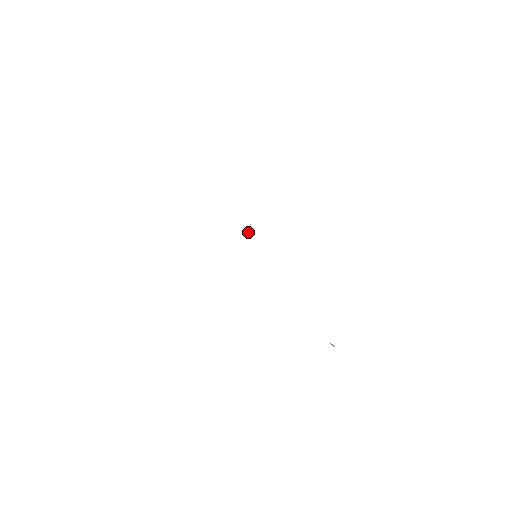
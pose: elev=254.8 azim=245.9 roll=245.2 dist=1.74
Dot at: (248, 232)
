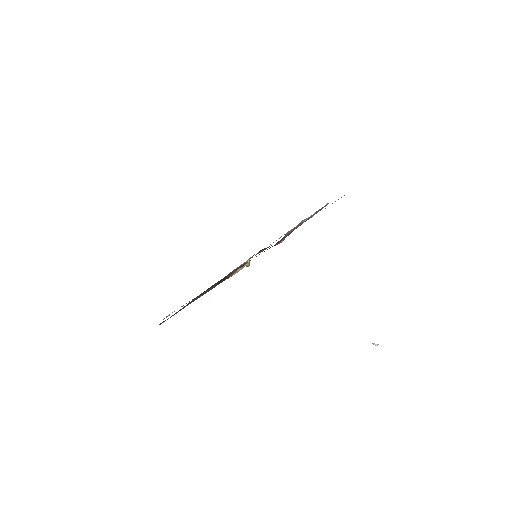
Dot at: (249, 264)
